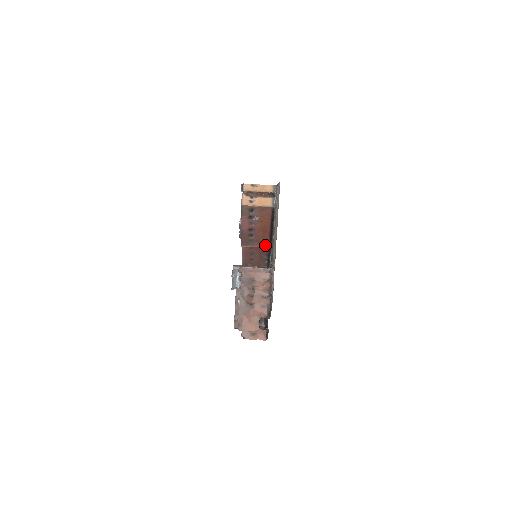
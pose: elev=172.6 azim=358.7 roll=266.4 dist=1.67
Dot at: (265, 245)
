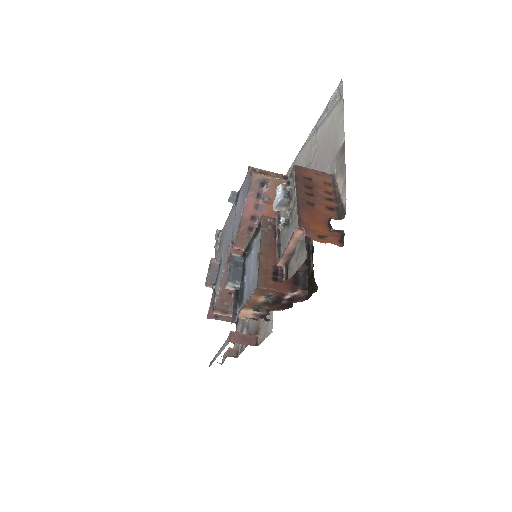
Dot at: occluded
